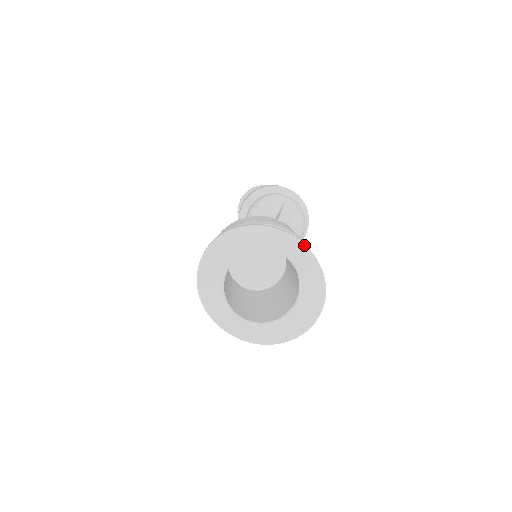
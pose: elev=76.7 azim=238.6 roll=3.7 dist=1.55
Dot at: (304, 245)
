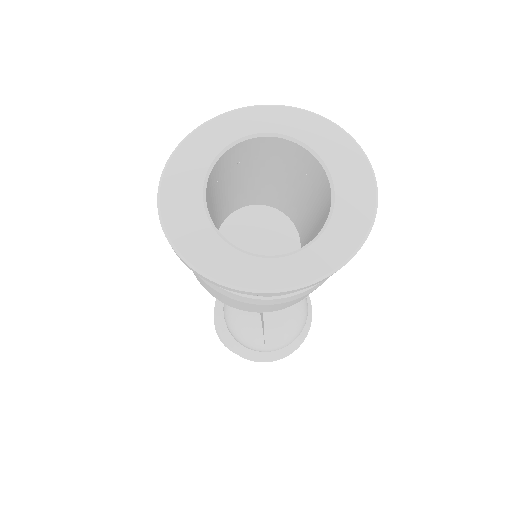
Dot at: (273, 105)
